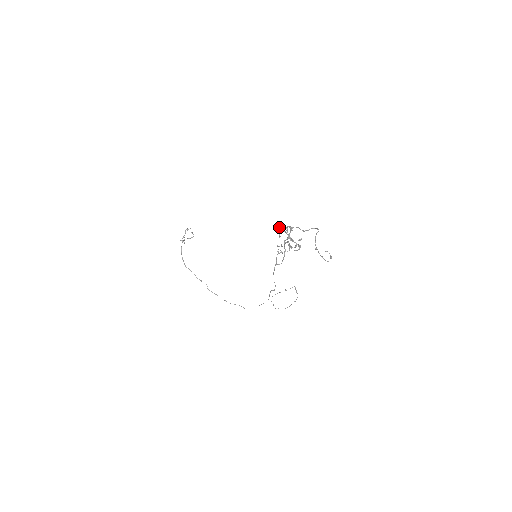
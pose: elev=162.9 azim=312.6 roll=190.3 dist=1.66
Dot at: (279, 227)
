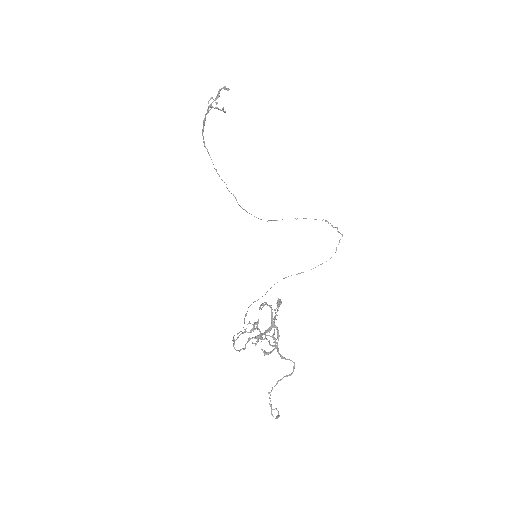
Dot at: (263, 304)
